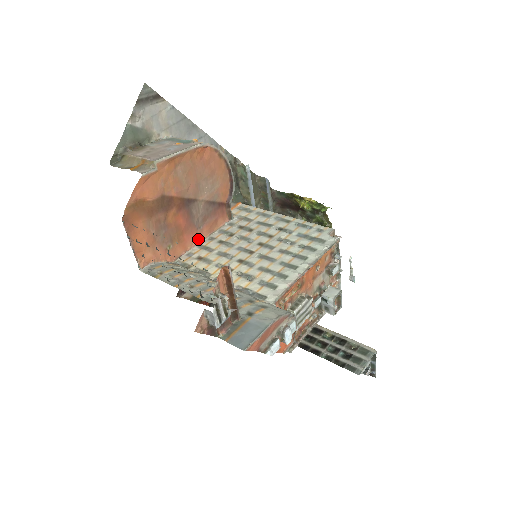
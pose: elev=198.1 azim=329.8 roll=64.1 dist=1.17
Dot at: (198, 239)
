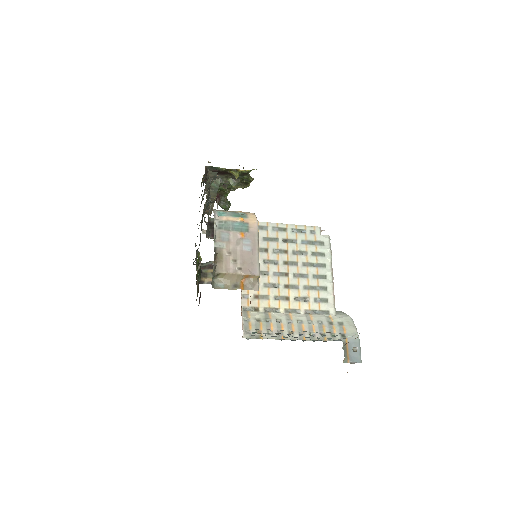
Dot at: occluded
